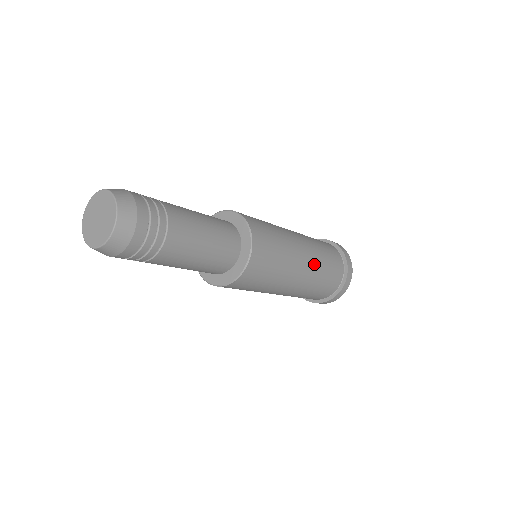
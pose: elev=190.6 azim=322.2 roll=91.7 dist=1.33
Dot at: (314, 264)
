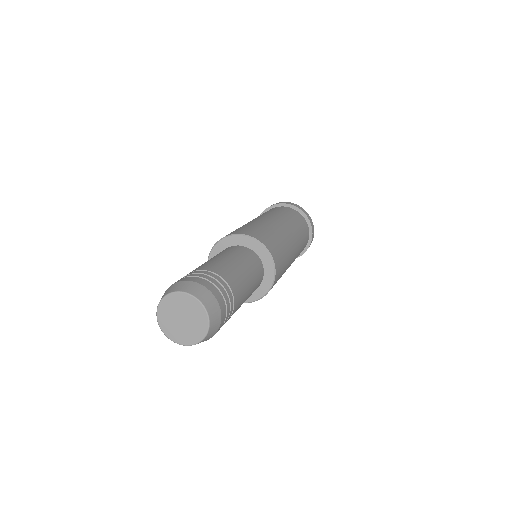
Dot at: (298, 240)
